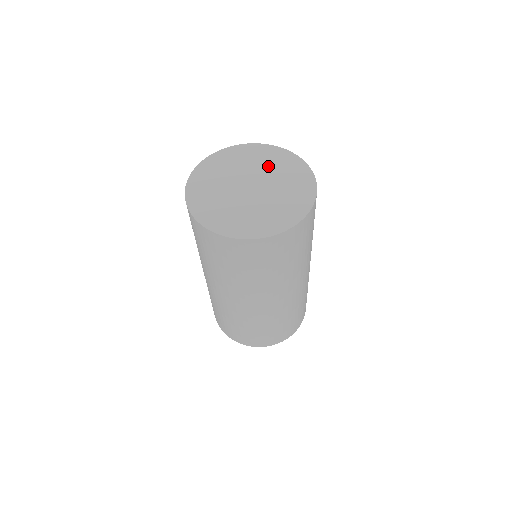
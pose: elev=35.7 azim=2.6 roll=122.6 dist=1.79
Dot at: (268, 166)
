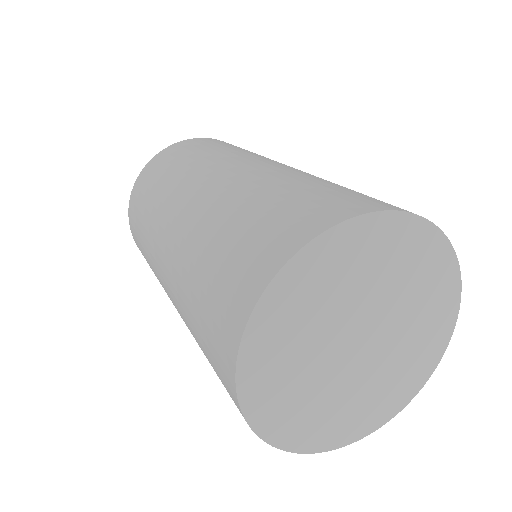
Dot at: (411, 296)
